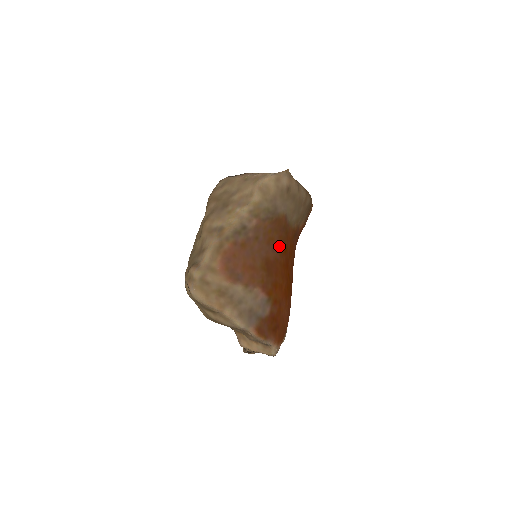
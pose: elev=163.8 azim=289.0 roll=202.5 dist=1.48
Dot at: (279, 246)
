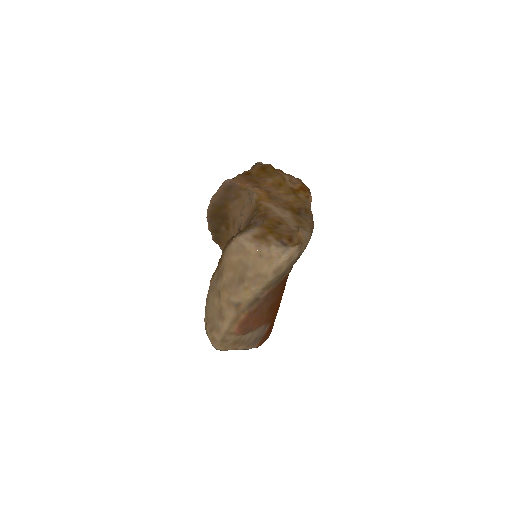
Dot at: (282, 288)
